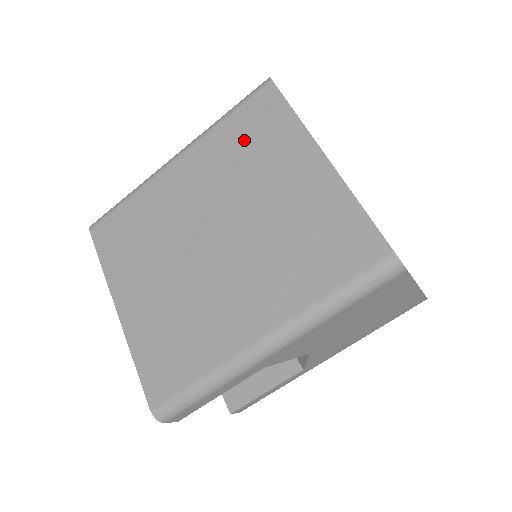
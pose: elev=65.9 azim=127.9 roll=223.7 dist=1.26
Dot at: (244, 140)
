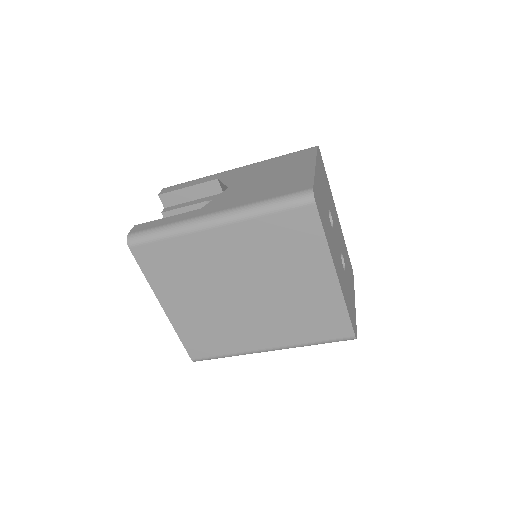
Dot at: (281, 239)
